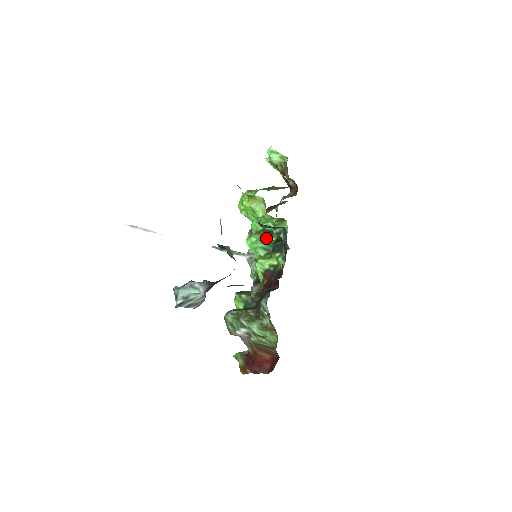
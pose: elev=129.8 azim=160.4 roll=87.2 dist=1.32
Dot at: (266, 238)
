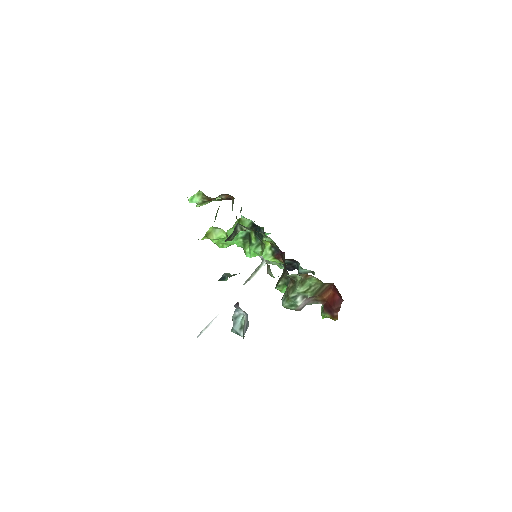
Dot at: (250, 240)
